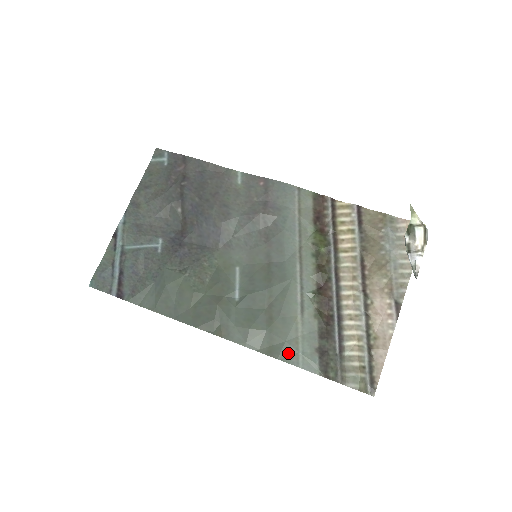
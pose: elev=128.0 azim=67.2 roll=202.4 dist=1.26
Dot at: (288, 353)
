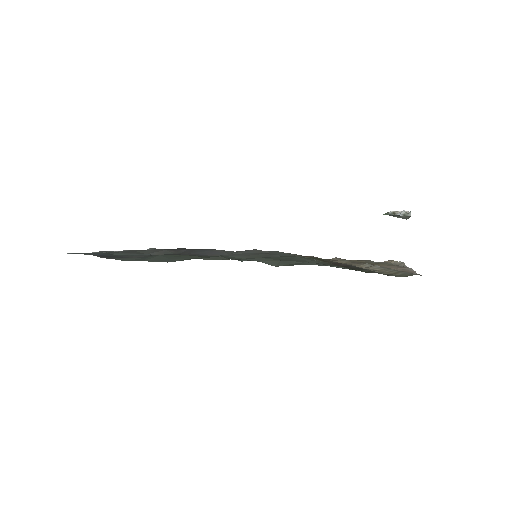
Dot at: (310, 264)
